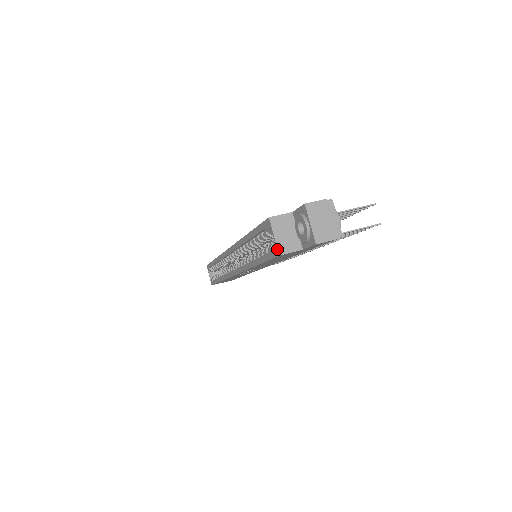
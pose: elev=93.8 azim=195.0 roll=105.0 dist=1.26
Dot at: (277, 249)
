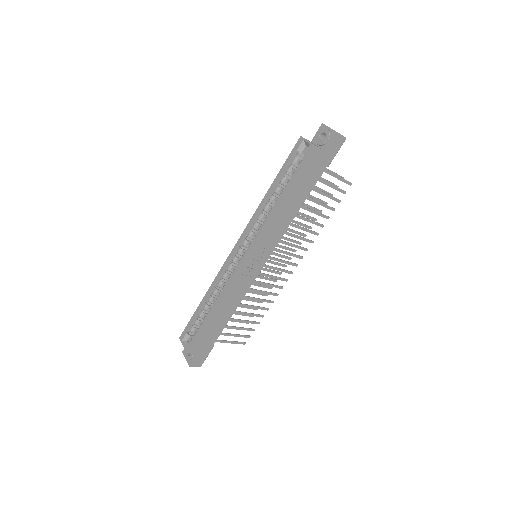
Dot at: (312, 144)
